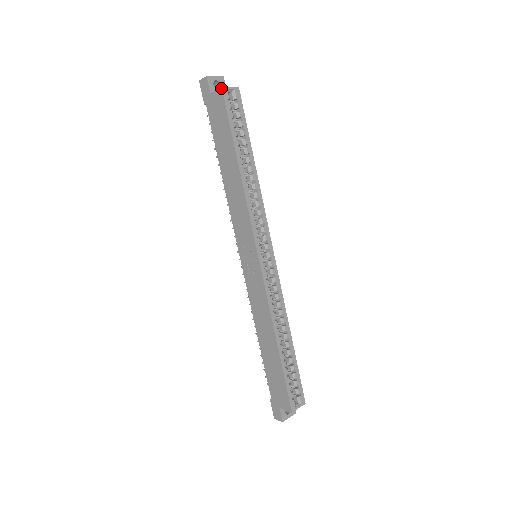
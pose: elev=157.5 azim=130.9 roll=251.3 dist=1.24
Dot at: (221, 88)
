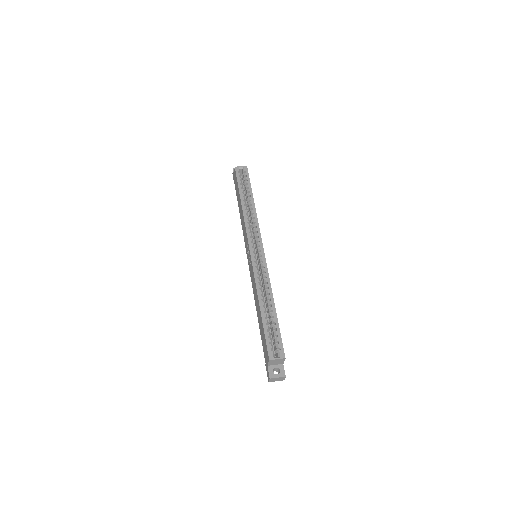
Dot at: (235, 167)
